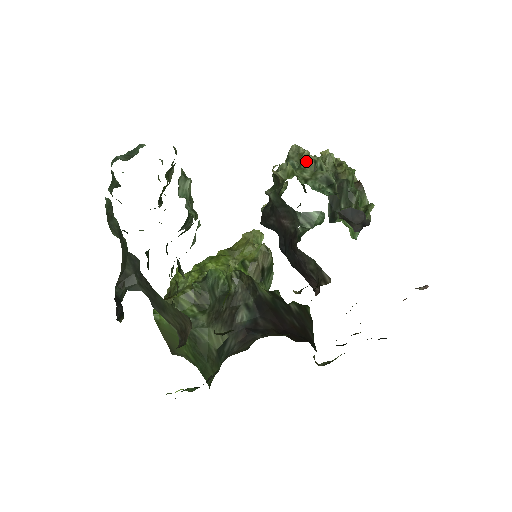
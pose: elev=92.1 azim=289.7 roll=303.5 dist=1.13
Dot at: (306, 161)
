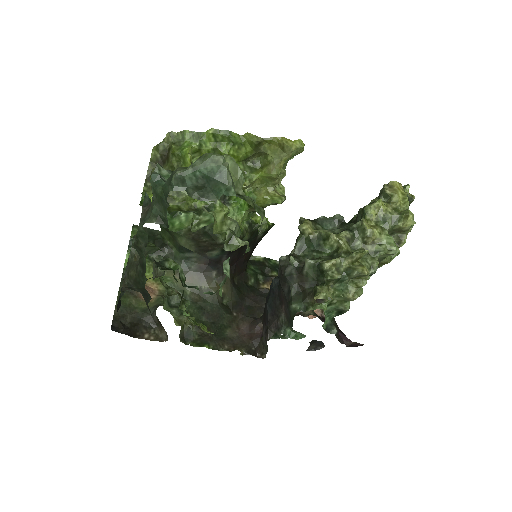
Dot at: (349, 297)
